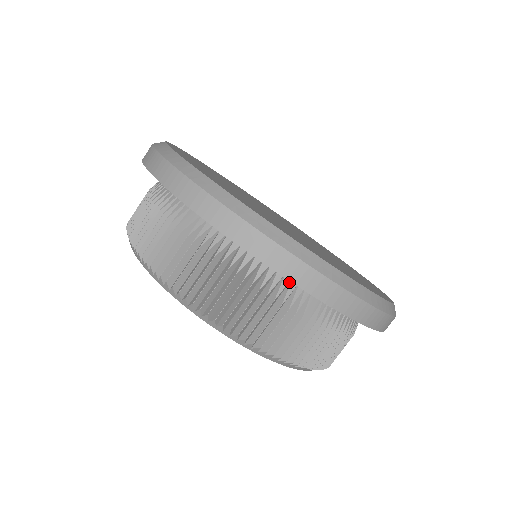
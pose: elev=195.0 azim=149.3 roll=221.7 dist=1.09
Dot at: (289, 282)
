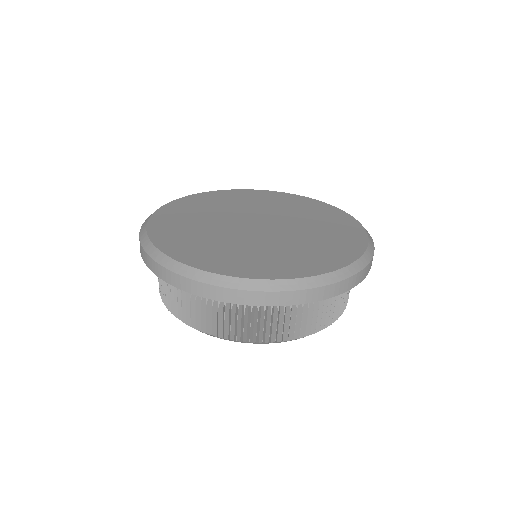
Dot at: occluded
